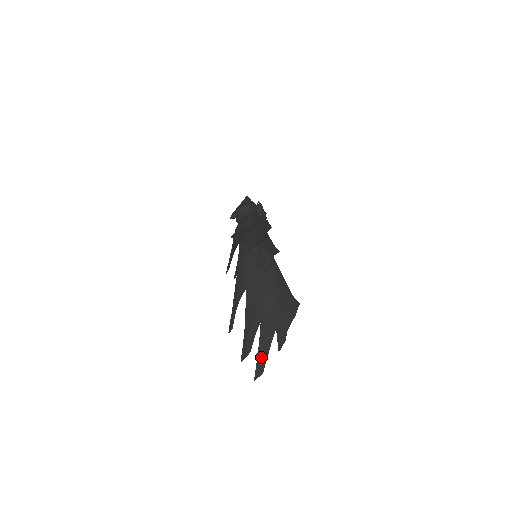
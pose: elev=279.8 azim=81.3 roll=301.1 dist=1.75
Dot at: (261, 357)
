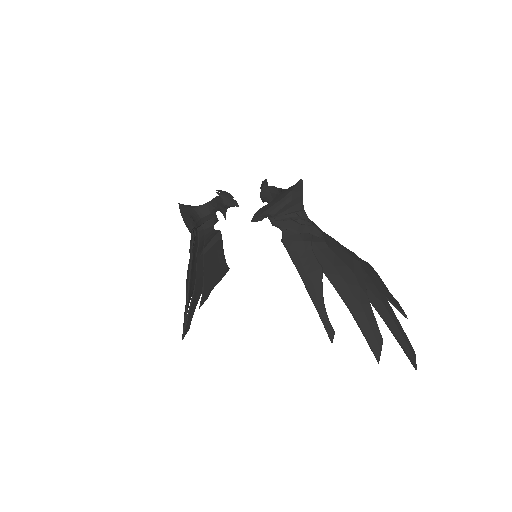
Dot at: (401, 336)
